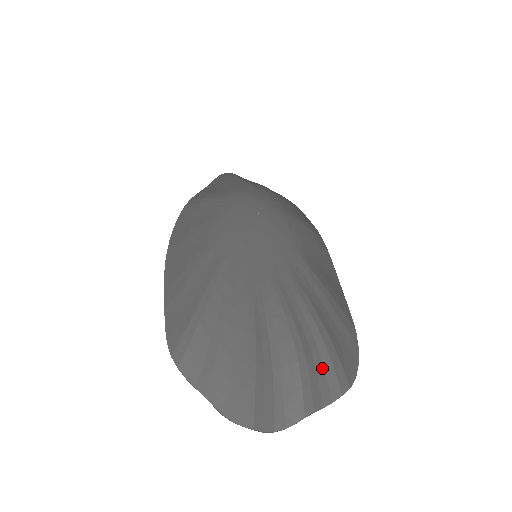
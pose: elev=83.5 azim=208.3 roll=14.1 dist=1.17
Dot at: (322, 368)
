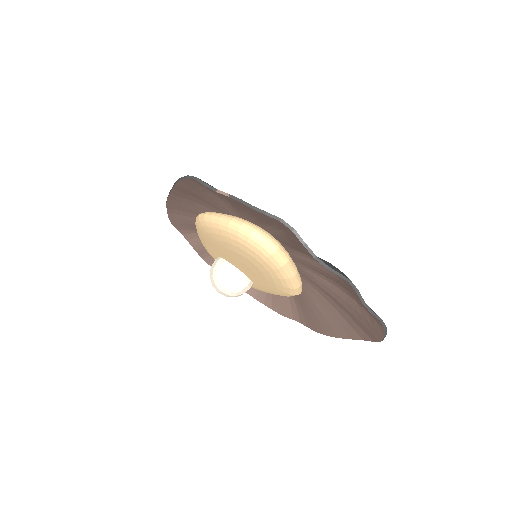
Dot at: occluded
